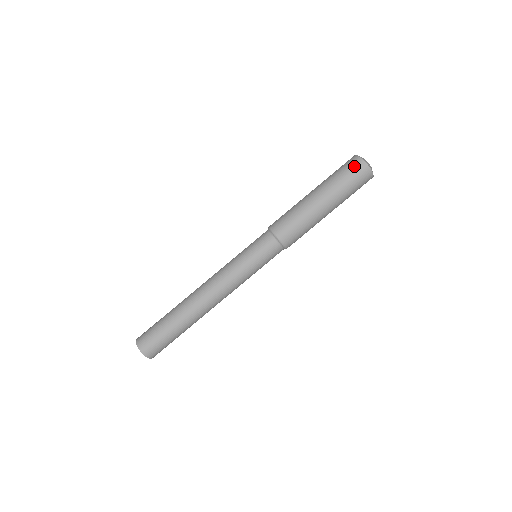
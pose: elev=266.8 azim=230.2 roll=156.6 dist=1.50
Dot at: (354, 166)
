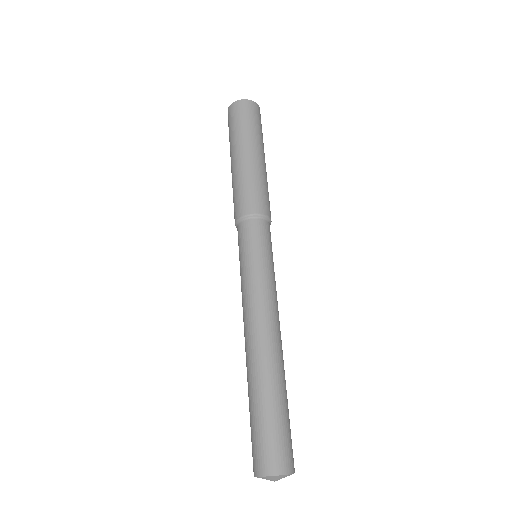
Dot at: (244, 109)
